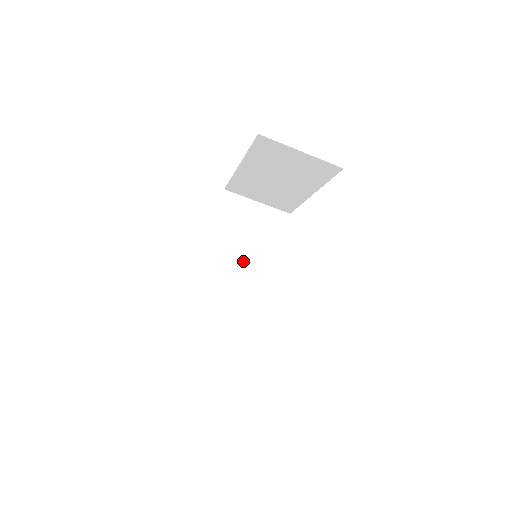
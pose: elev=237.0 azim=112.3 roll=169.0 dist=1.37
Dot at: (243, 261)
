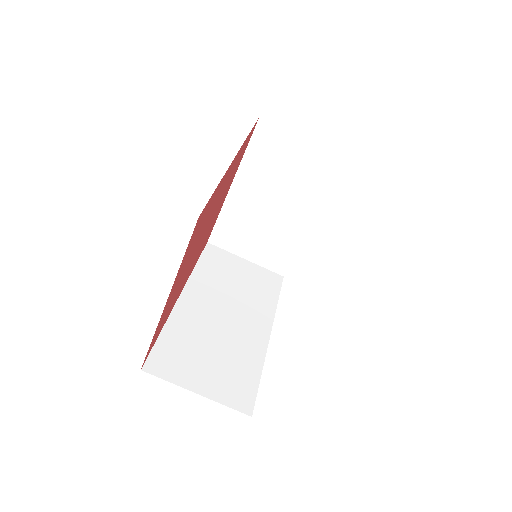
Dot at: (231, 309)
